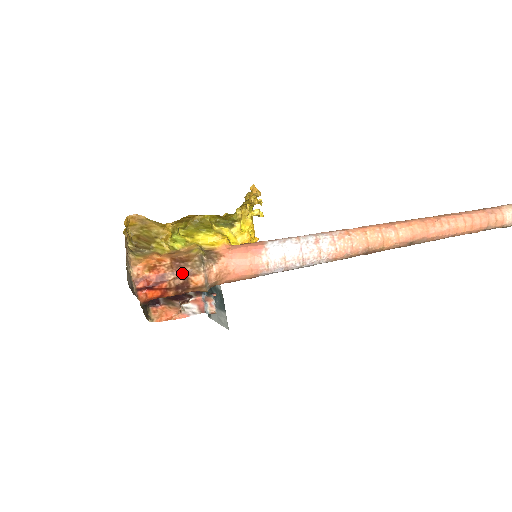
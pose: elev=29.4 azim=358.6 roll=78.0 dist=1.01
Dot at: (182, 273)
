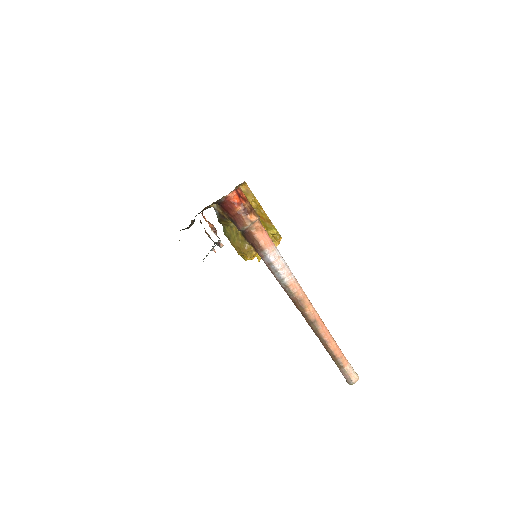
Dot at: (252, 209)
